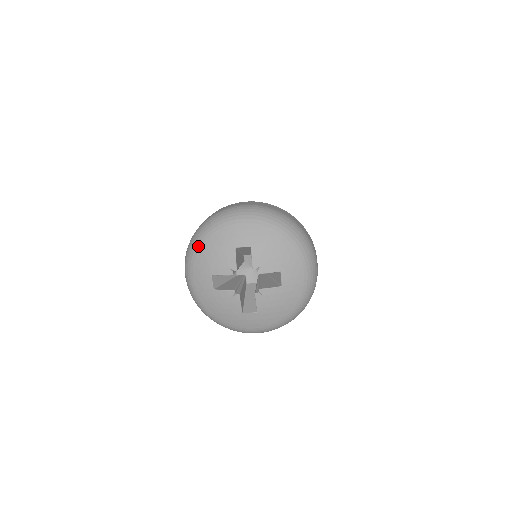
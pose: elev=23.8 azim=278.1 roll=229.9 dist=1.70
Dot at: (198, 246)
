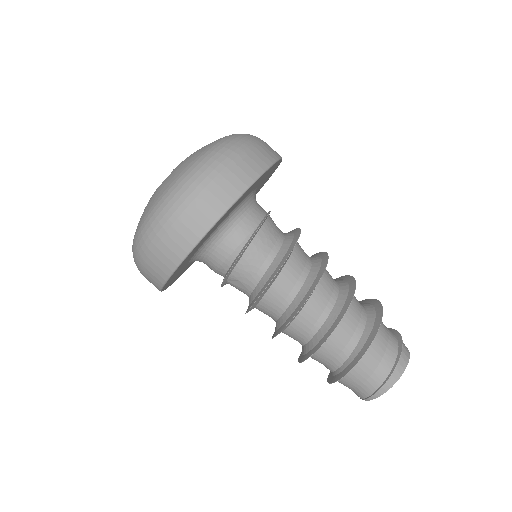
Dot at: occluded
